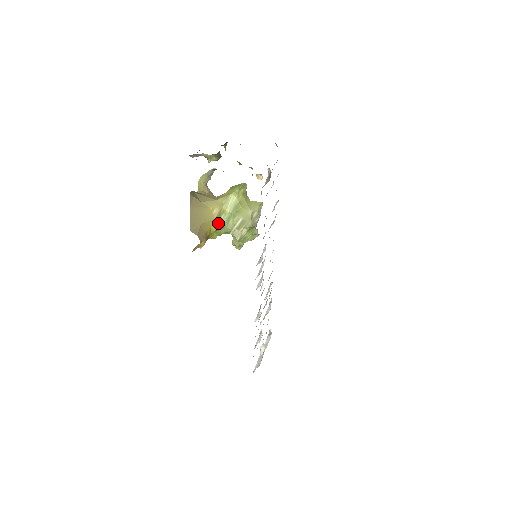
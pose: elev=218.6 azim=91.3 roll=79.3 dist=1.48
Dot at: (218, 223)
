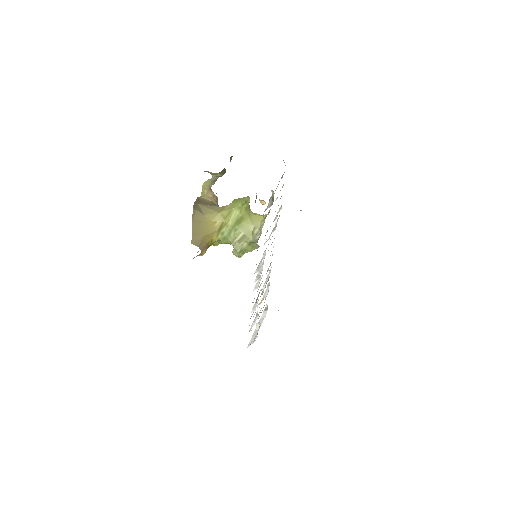
Dot at: (220, 234)
